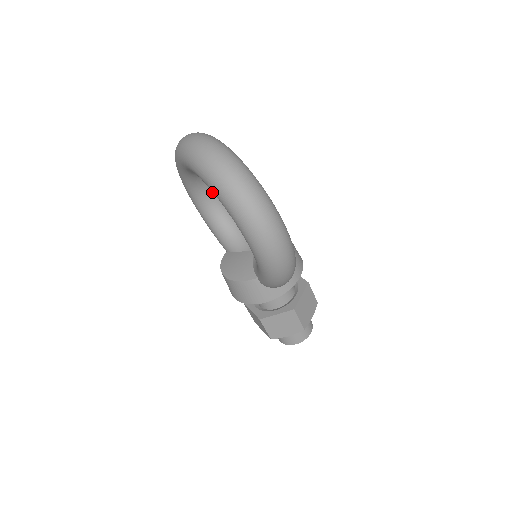
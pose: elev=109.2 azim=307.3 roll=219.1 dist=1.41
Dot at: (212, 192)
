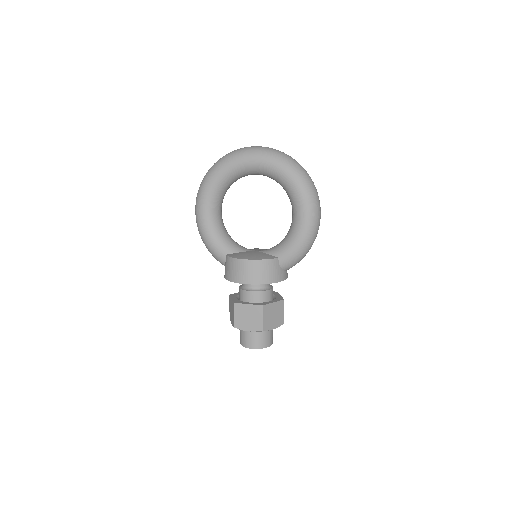
Dot at: (221, 206)
